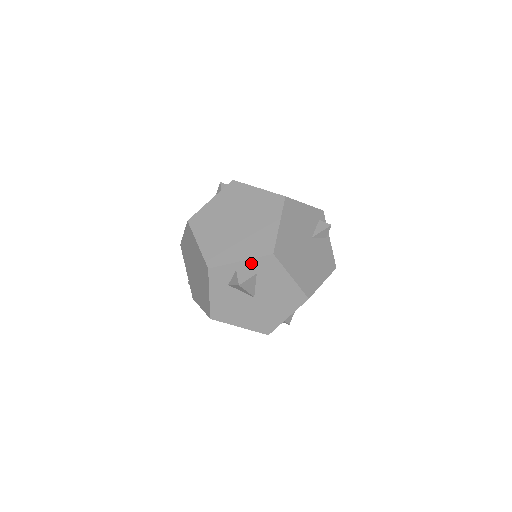
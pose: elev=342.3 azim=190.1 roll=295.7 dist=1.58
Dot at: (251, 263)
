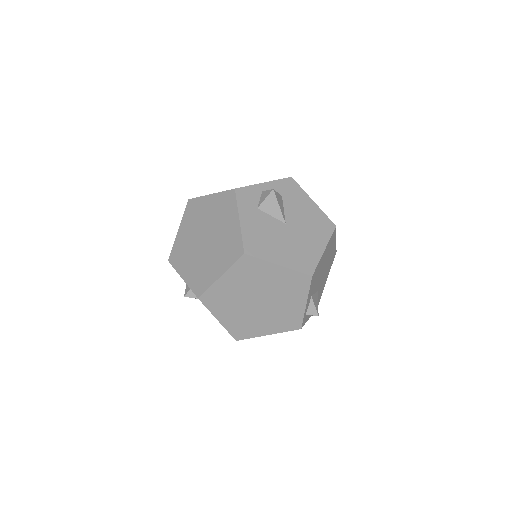
Dot at: (274, 185)
